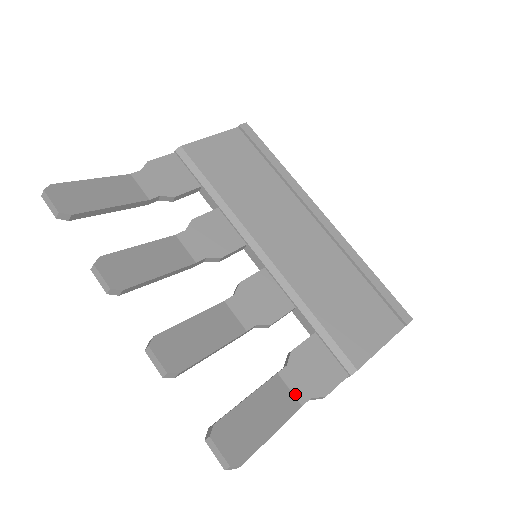
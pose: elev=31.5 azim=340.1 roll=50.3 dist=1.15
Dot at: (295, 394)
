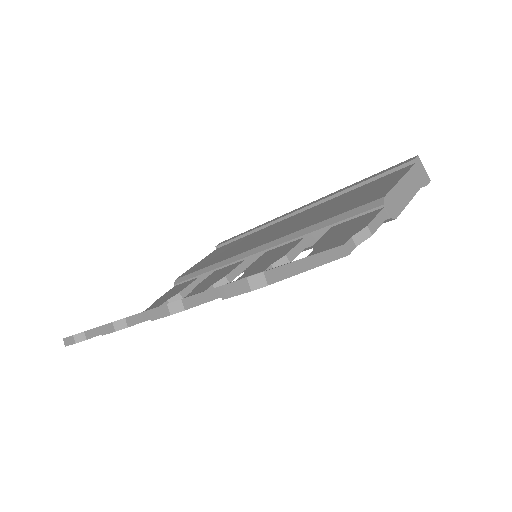
Dot at: occluded
